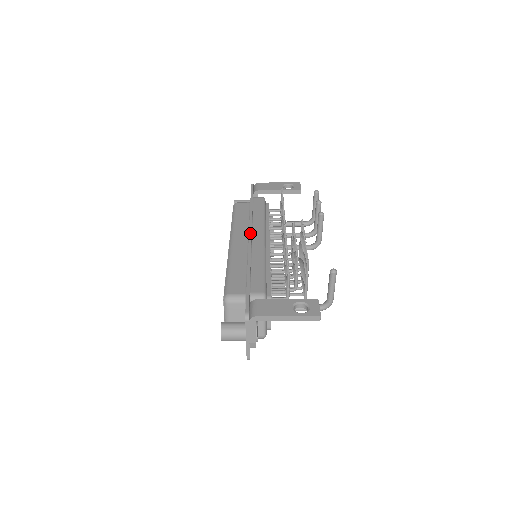
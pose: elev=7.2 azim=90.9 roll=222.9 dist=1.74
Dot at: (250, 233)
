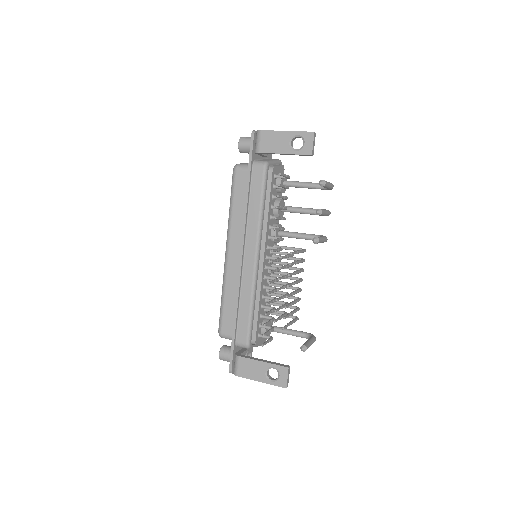
Dot at: (241, 252)
